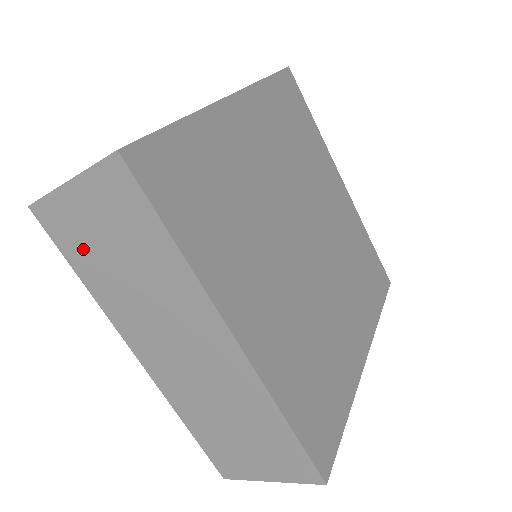
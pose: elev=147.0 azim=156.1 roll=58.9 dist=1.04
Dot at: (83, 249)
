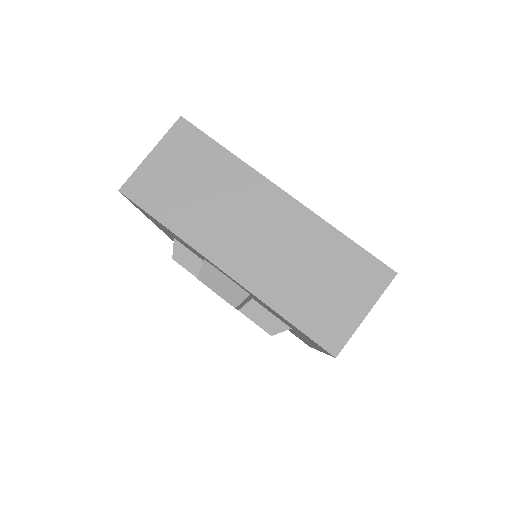
Dot at: (164, 197)
